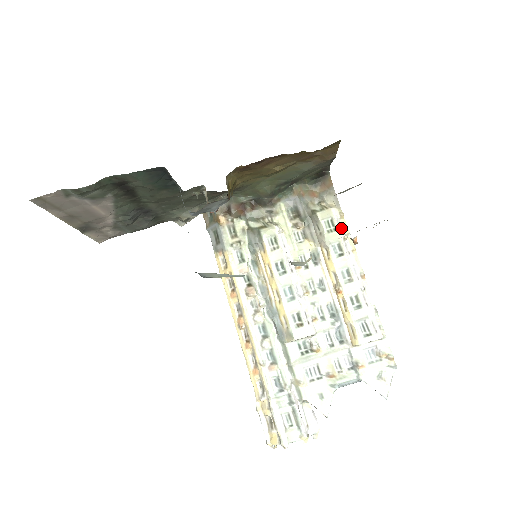
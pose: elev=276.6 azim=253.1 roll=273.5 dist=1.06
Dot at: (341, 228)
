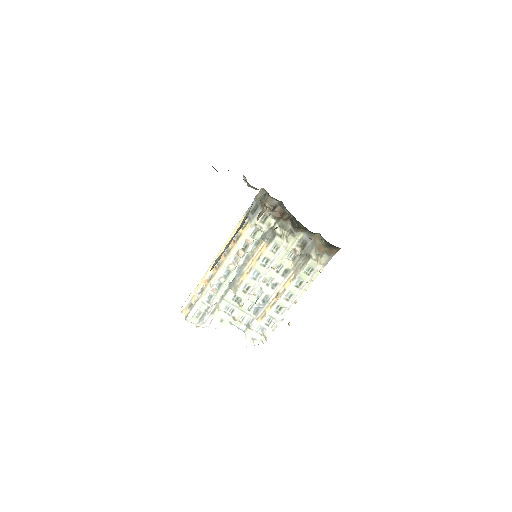
Dot at: (313, 276)
